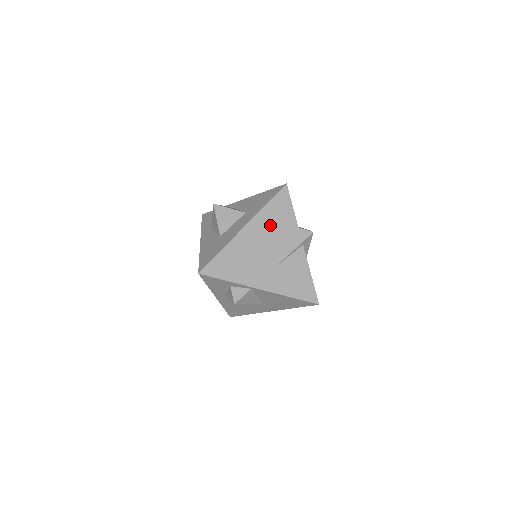
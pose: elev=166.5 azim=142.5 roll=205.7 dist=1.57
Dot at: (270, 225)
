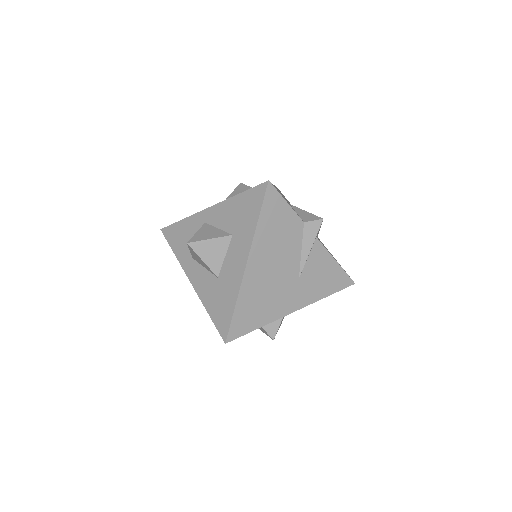
Dot at: (273, 241)
